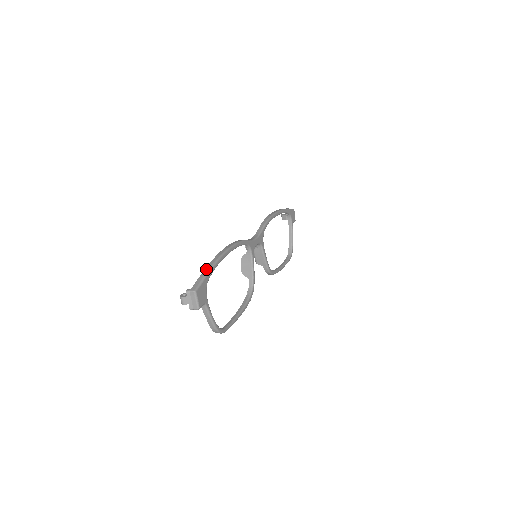
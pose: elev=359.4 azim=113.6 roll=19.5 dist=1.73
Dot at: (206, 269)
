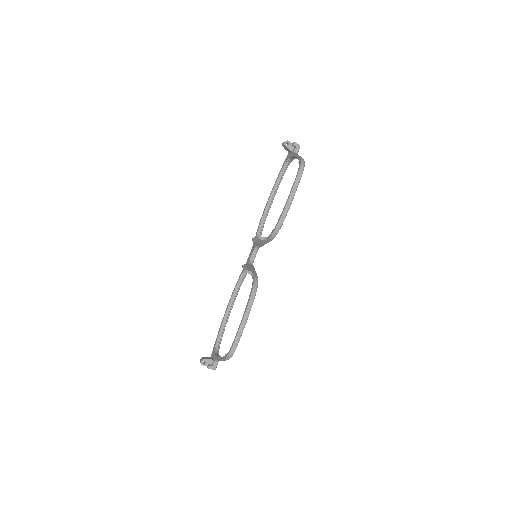
Dot at: (282, 170)
